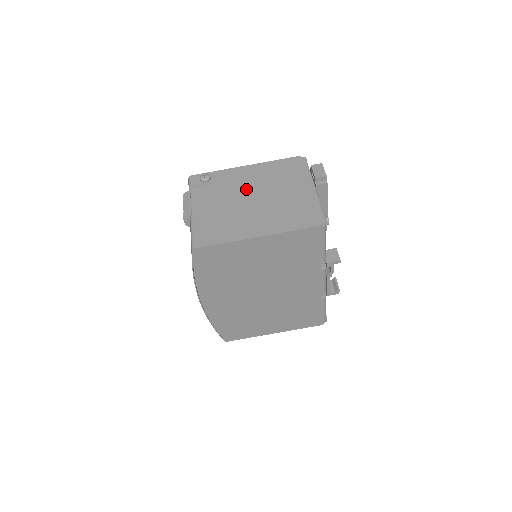
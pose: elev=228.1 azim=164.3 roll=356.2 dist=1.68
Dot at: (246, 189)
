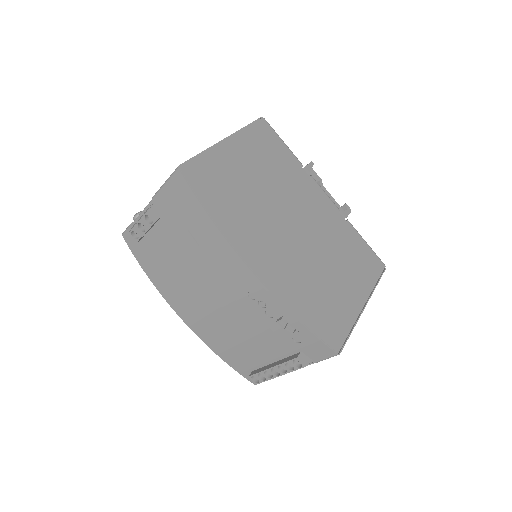
Dot at: occluded
